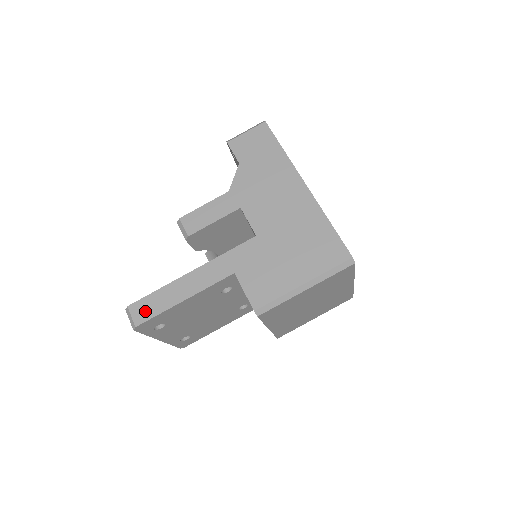
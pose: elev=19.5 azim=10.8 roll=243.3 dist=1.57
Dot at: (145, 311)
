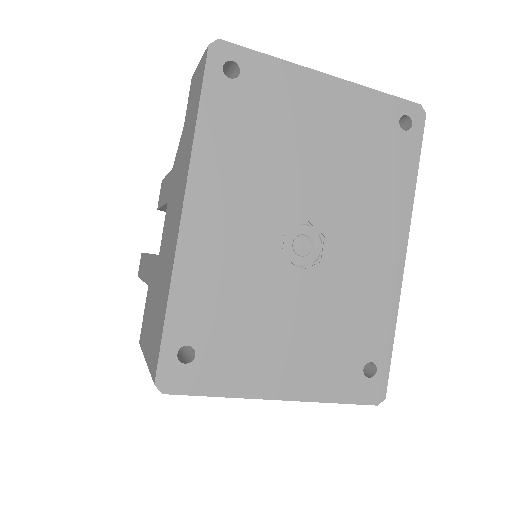
Dot at: (140, 267)
